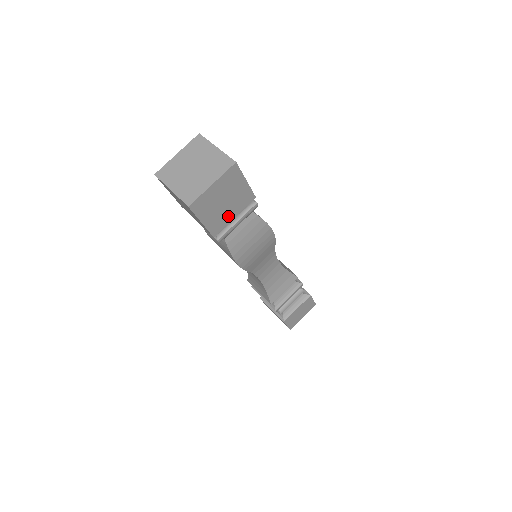
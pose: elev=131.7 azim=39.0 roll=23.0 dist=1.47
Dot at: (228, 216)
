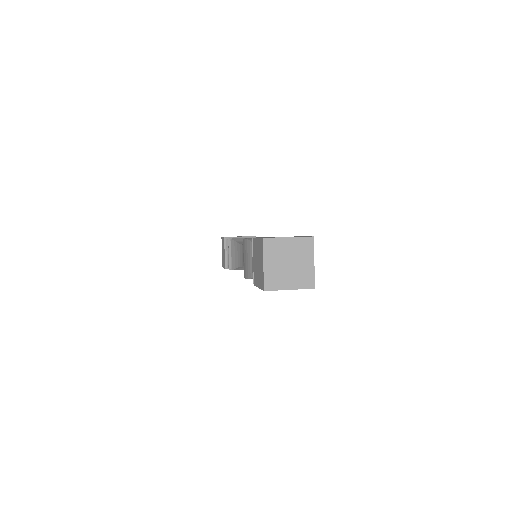
Dot at: occluded
